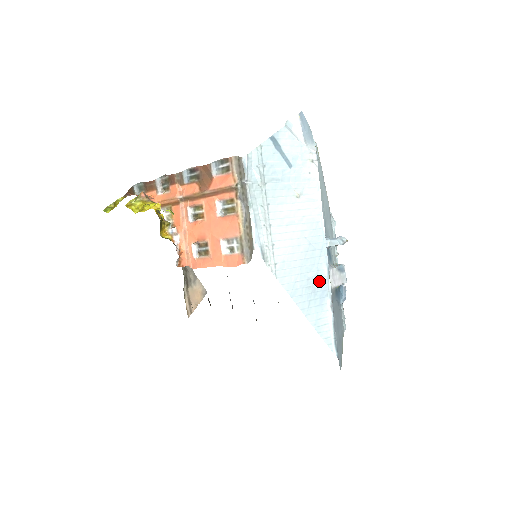
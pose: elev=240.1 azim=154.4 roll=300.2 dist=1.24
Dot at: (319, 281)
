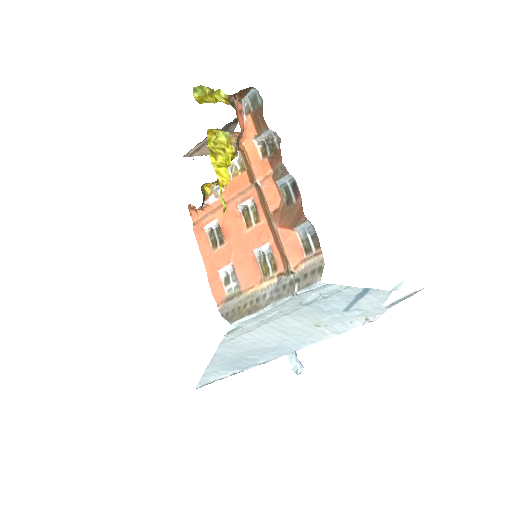
Dot at: (248, 361)
